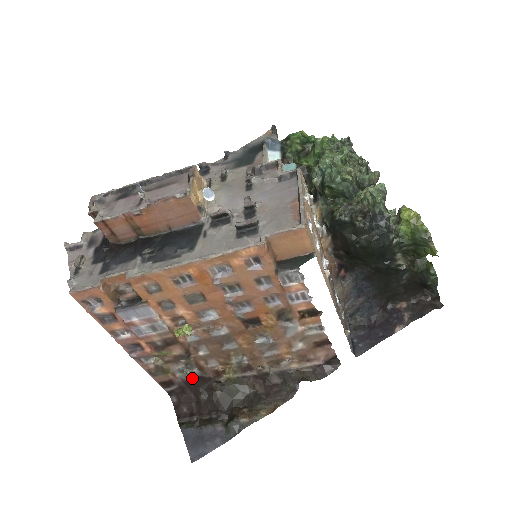
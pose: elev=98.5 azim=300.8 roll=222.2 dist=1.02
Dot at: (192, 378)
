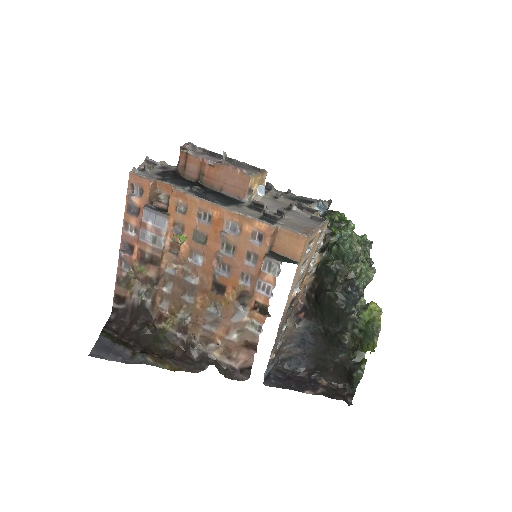
Dot at: (141, 306)
